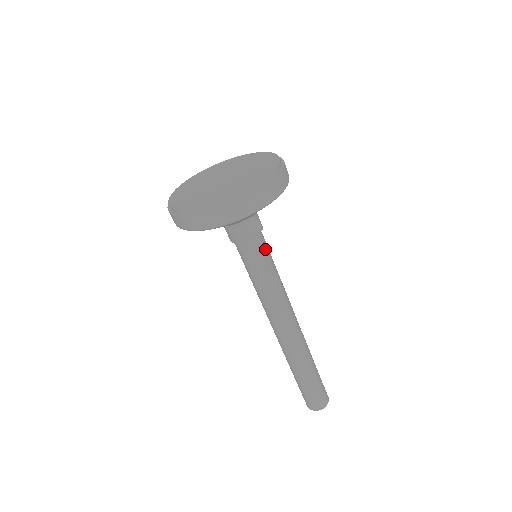
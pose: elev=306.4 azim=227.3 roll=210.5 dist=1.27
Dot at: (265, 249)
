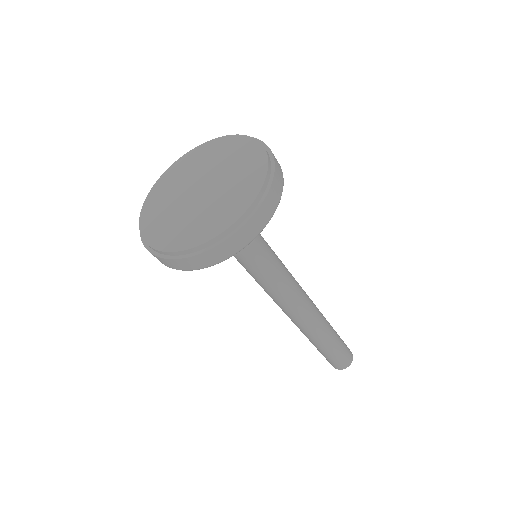
Dot at: (266, 250)
